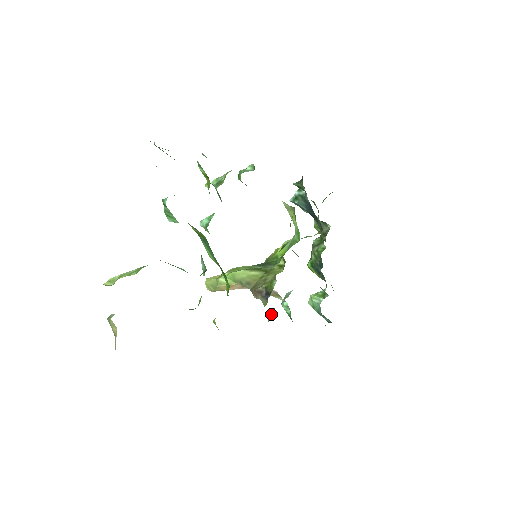
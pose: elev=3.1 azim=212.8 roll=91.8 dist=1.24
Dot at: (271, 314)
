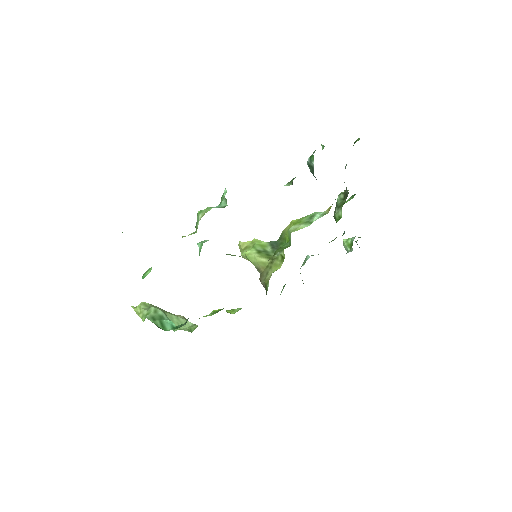
Dot at: (283, 288)
